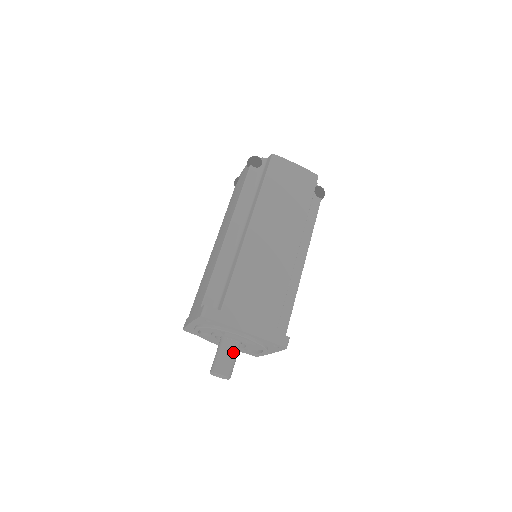
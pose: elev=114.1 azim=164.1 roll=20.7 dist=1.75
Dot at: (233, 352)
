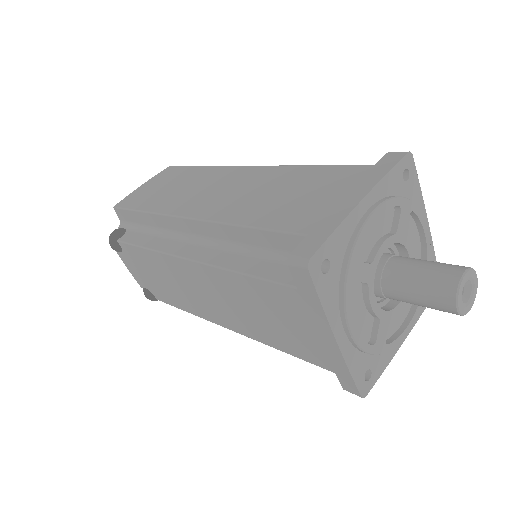
Dot at: (413, 261)
